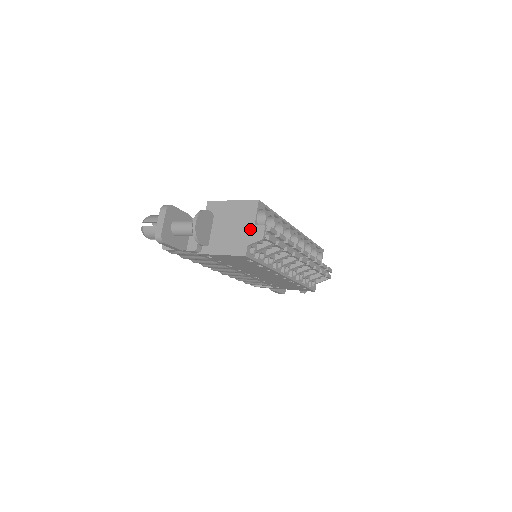
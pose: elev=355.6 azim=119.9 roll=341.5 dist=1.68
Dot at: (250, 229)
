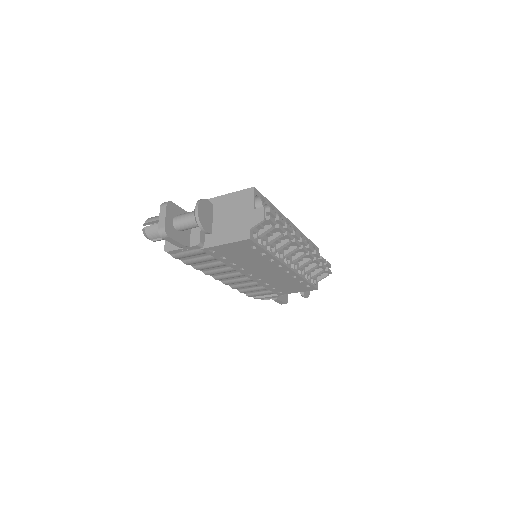
Dot at: (250, 214)
